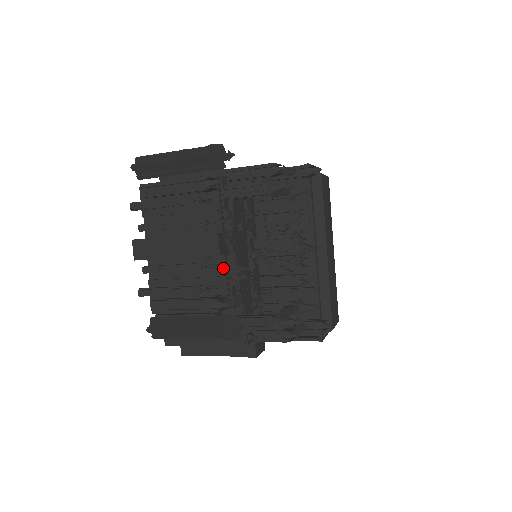
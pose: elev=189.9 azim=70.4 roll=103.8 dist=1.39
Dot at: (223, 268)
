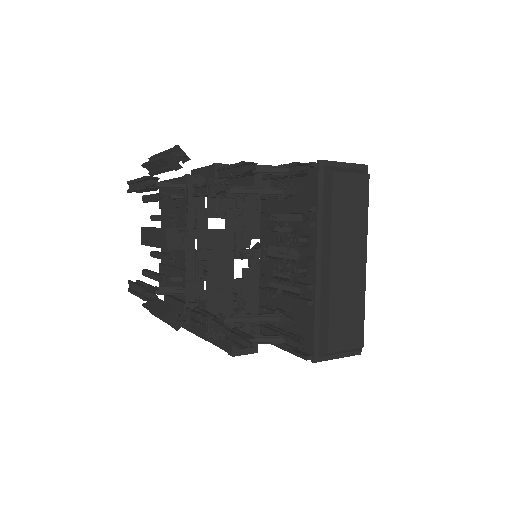
Dot at: (187, 262)
